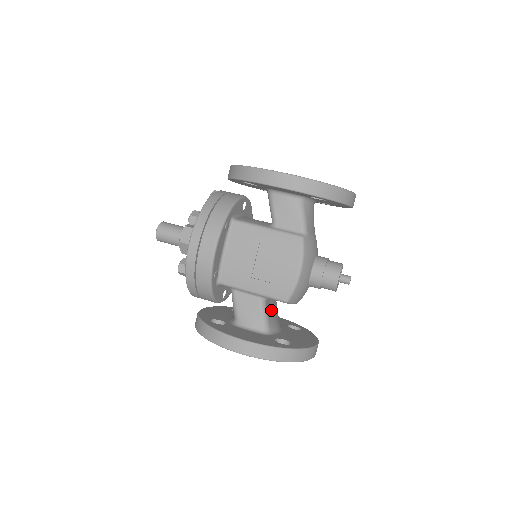
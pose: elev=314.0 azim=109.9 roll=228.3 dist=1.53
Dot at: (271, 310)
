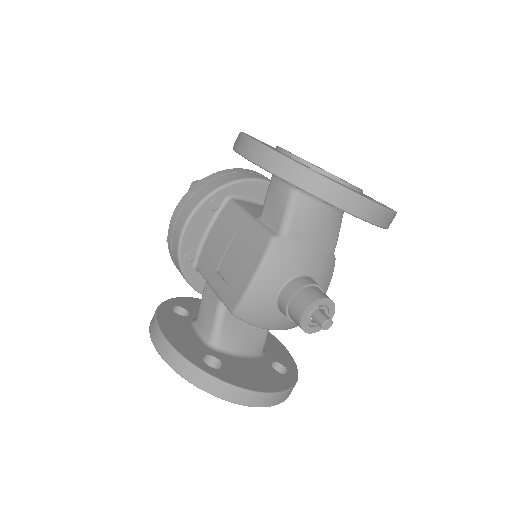
Dot at: (239, 325)
